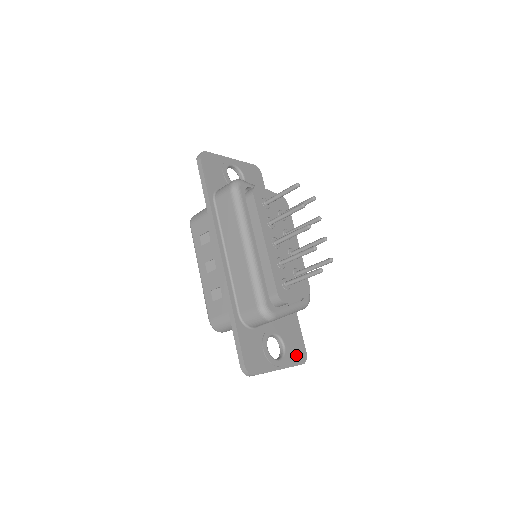
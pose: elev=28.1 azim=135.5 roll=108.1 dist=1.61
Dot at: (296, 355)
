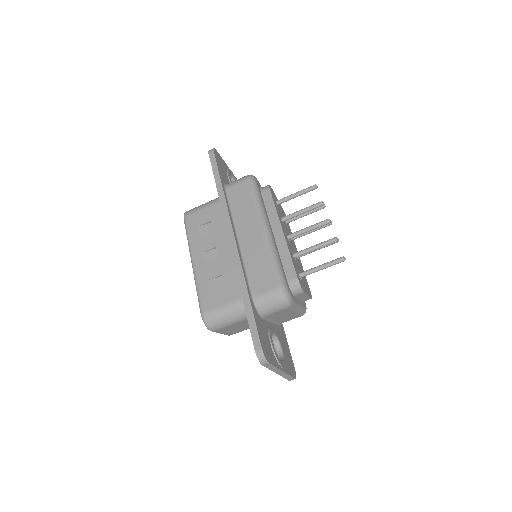
Dot at: (290, 366)
